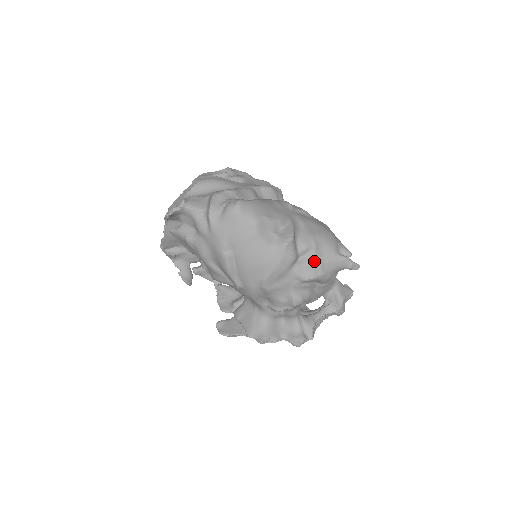
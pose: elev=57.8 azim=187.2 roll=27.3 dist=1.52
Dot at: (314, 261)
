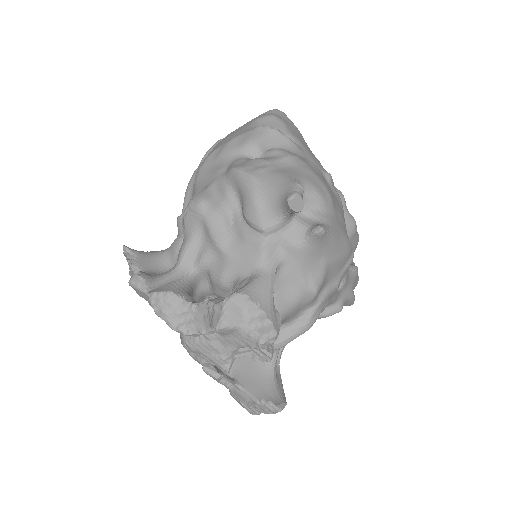
Dot at: (264, 161)
